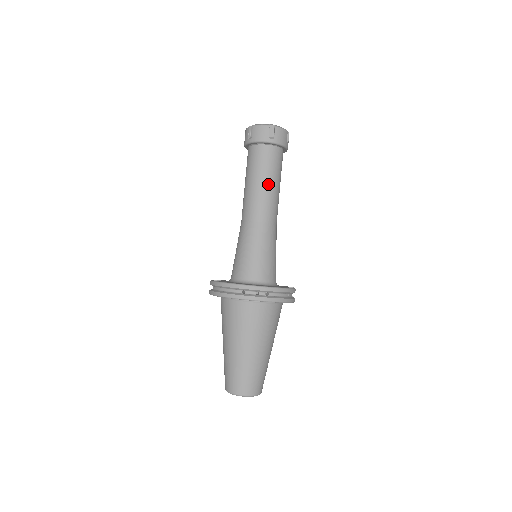
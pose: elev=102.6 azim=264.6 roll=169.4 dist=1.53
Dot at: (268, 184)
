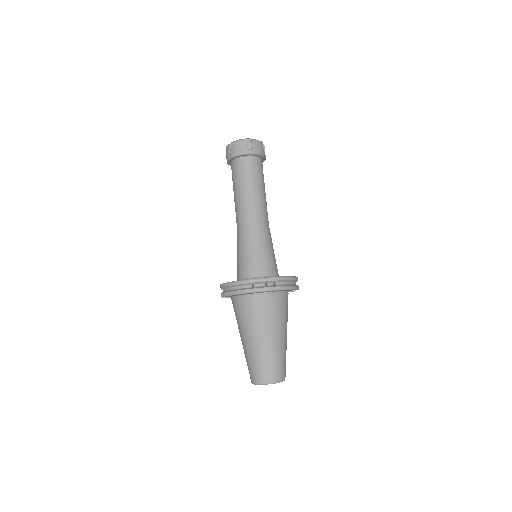
Dot at: (255, 190)
